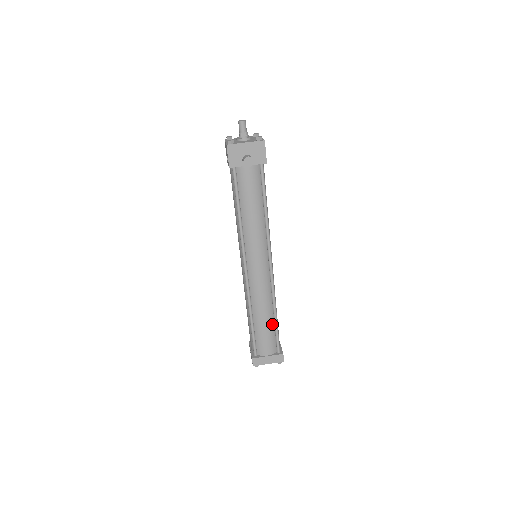
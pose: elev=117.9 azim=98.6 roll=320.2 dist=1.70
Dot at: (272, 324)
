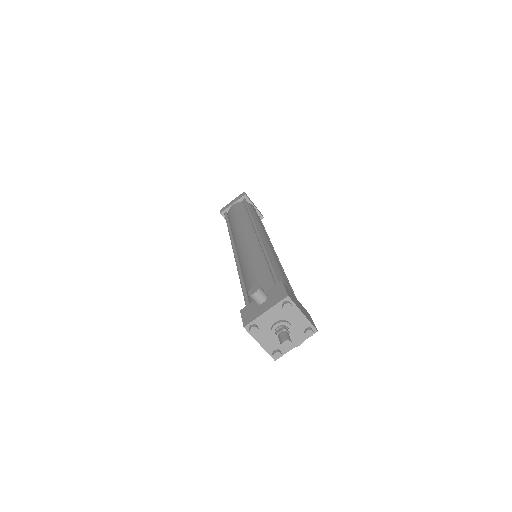
Dot at: occluded
